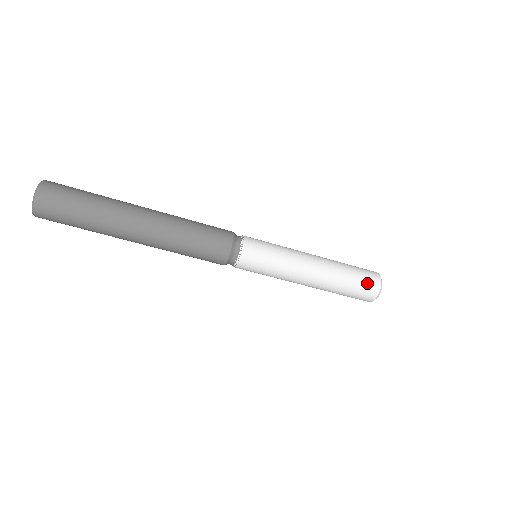
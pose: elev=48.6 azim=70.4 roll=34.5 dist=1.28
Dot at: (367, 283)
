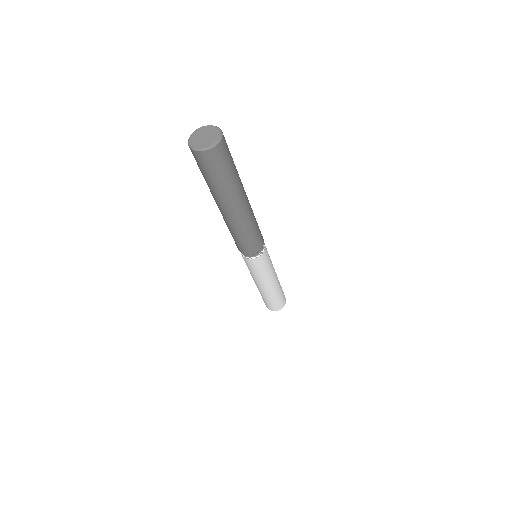
Dot at: occluded
